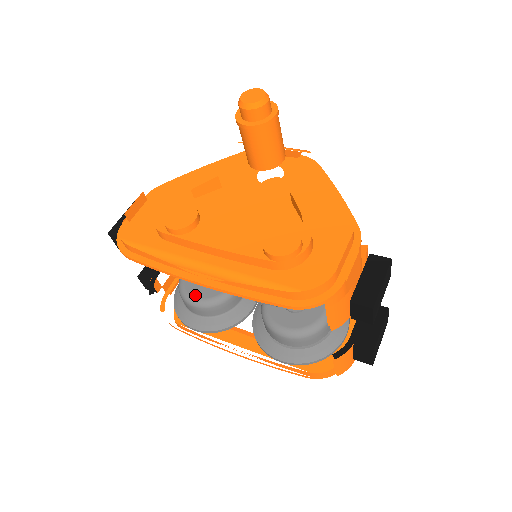
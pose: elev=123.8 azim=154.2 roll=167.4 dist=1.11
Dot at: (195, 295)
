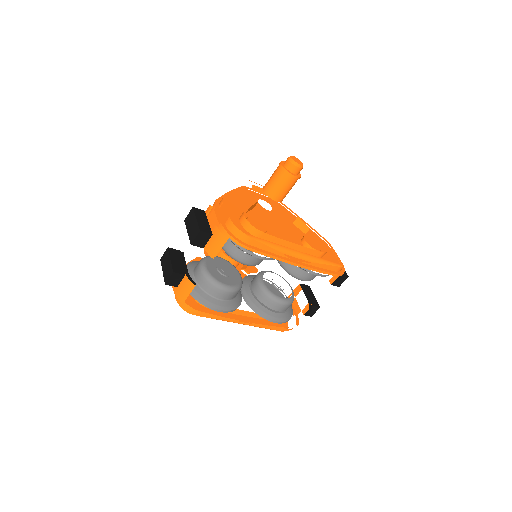
Dot at: (227, 283)
